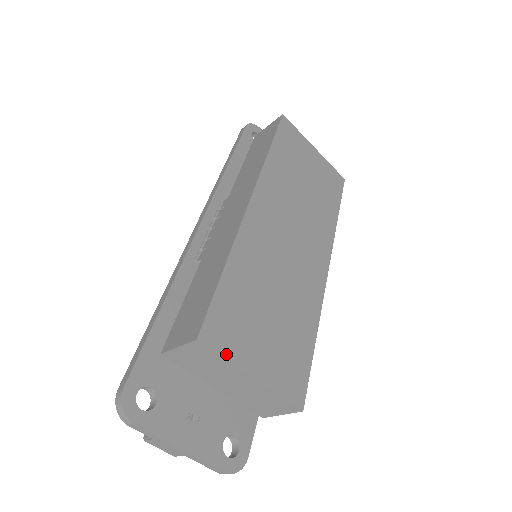
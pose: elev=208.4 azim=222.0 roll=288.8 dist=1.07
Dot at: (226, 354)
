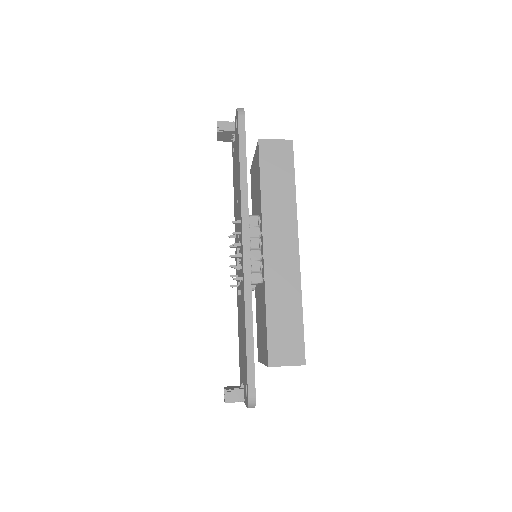
Dot at: occluded
